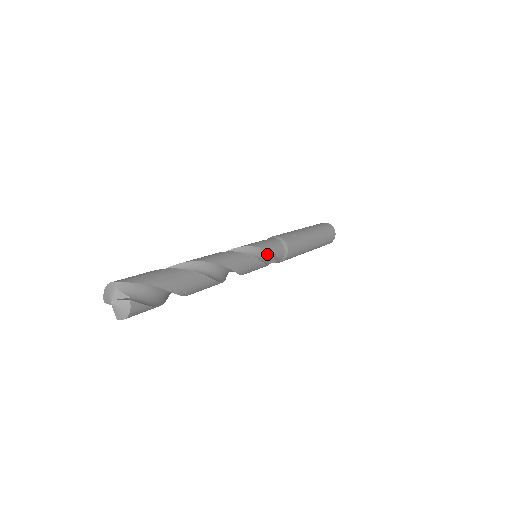
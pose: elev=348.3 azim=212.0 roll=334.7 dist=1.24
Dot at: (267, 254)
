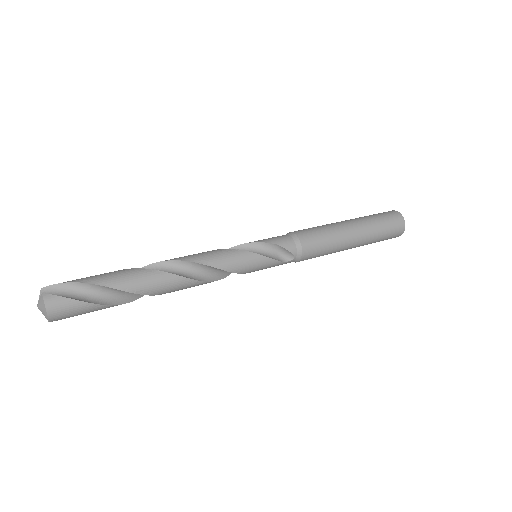
Dot at: (267, 248)
